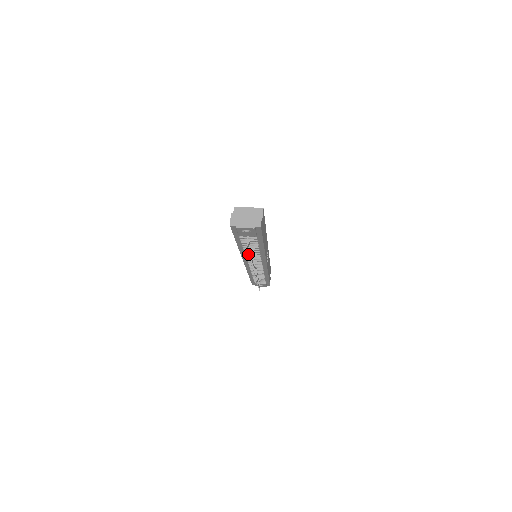
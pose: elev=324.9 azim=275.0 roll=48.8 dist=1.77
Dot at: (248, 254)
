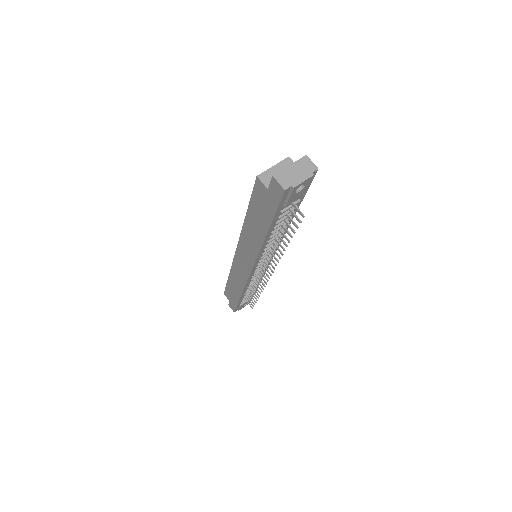
Dot at: (267, 247)
